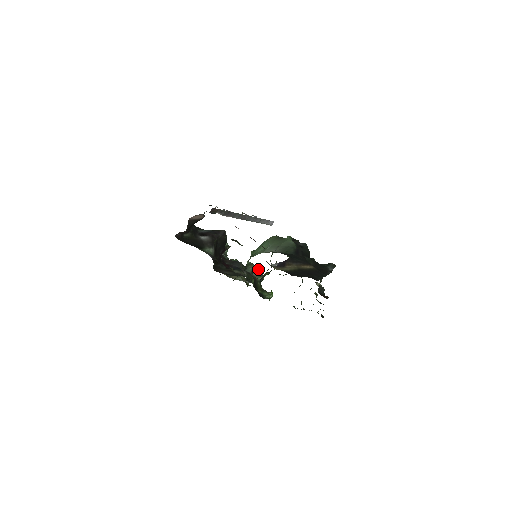
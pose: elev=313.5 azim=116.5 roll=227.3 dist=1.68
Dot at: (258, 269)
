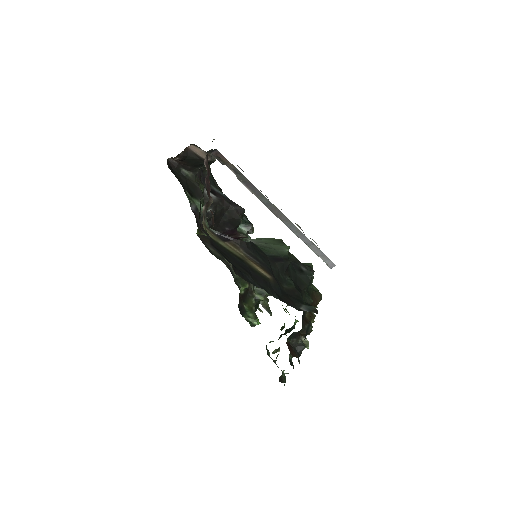
Dot at: occluded
